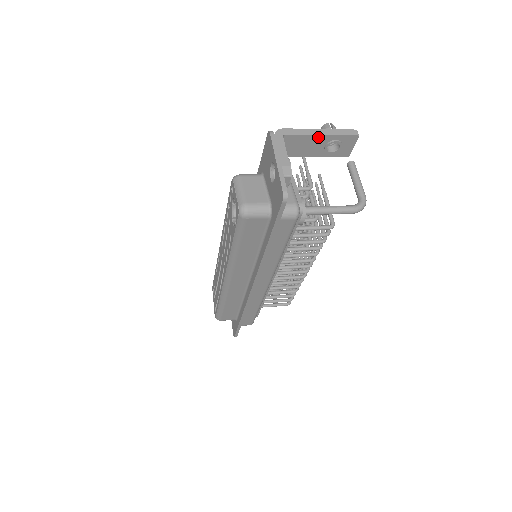
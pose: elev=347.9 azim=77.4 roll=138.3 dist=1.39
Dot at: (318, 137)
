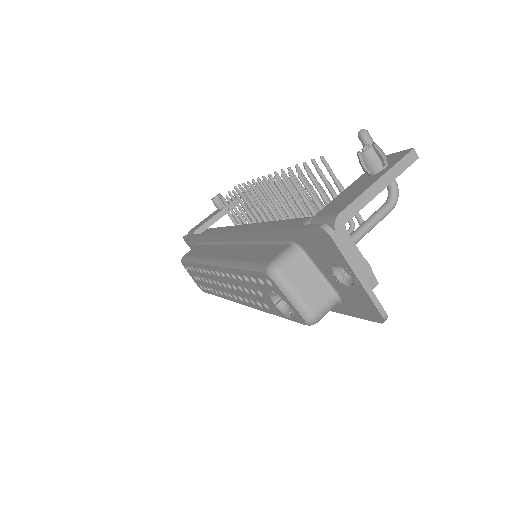
Dot at: (377, 192)
